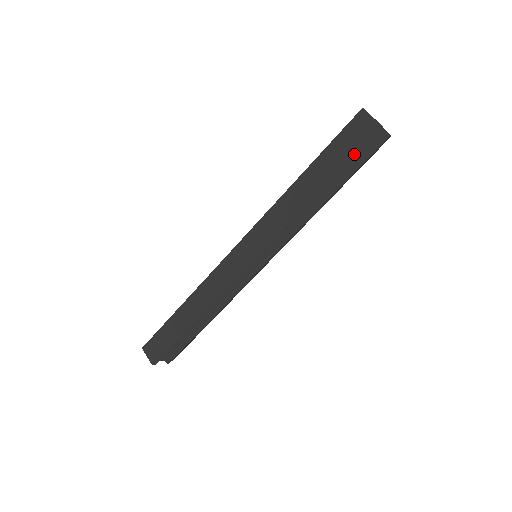
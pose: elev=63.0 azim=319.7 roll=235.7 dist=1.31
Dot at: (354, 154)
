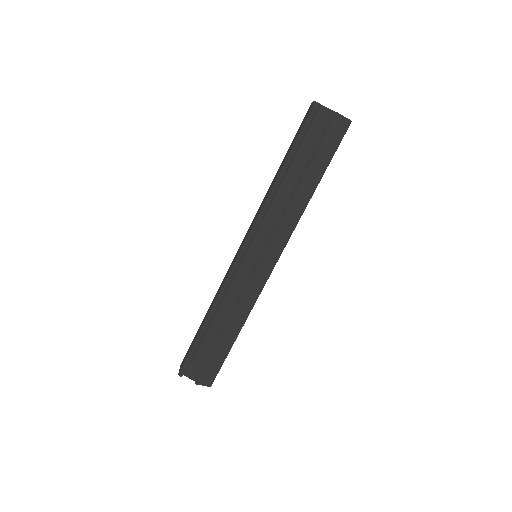
Dot at: (302, 133)
